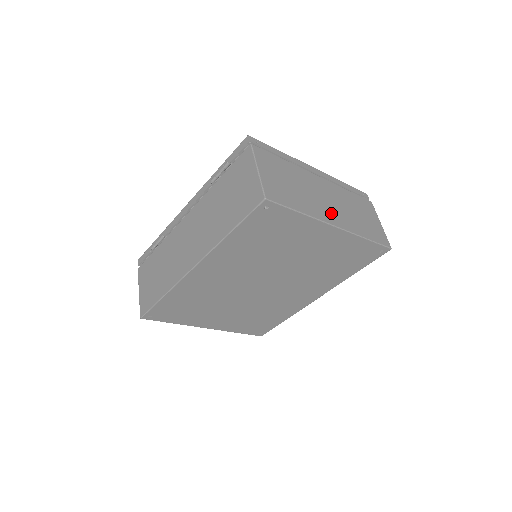
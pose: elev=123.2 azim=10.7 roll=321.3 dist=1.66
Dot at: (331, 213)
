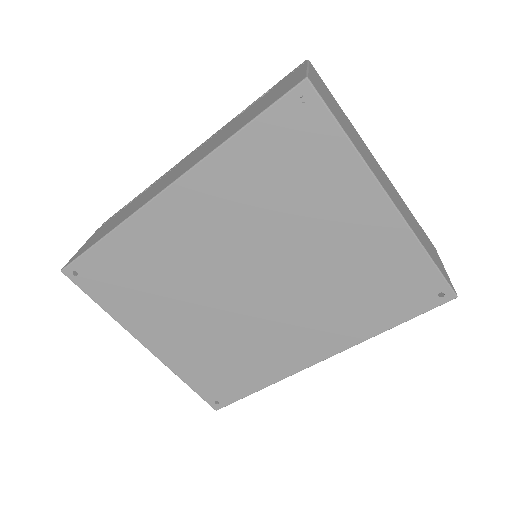
Dot at: (386, 187)
